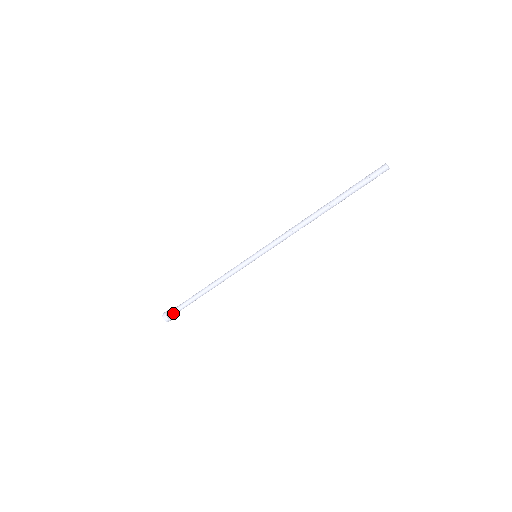
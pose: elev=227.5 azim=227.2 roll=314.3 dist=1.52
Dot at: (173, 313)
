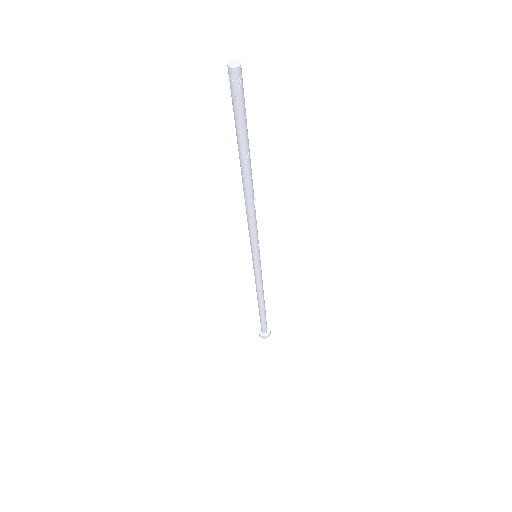
Dot at: (263, 330)
